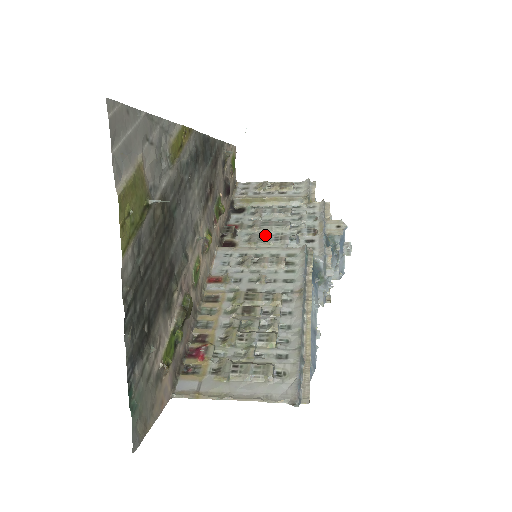
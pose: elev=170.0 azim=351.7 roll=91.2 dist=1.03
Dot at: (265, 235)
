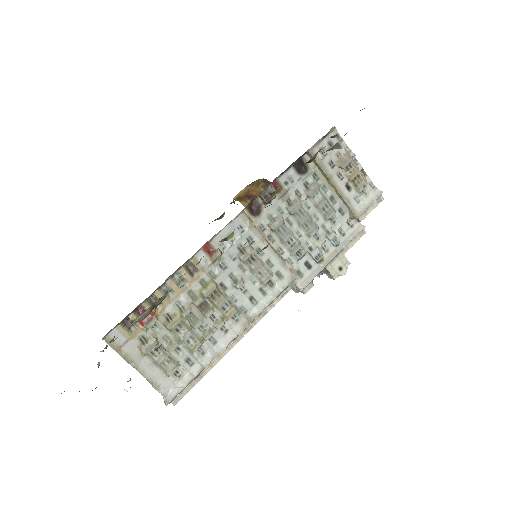
Dot at: (287, 227)
